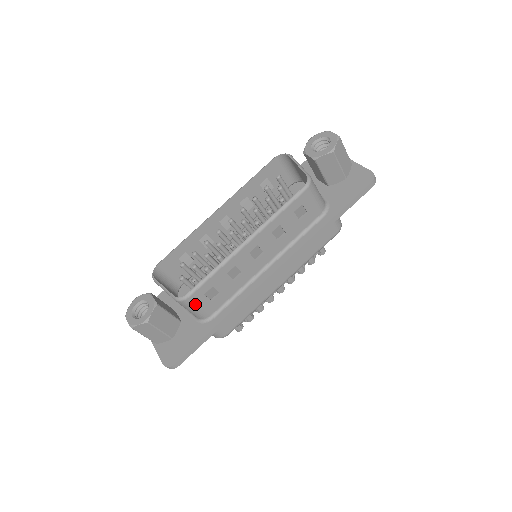
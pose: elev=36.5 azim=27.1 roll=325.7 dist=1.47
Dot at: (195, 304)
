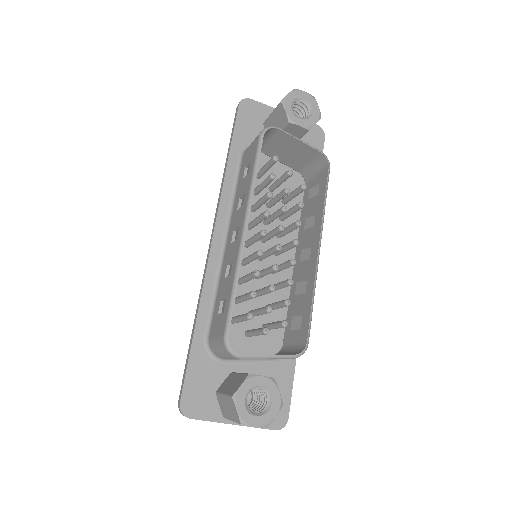
Dot at: occluded
